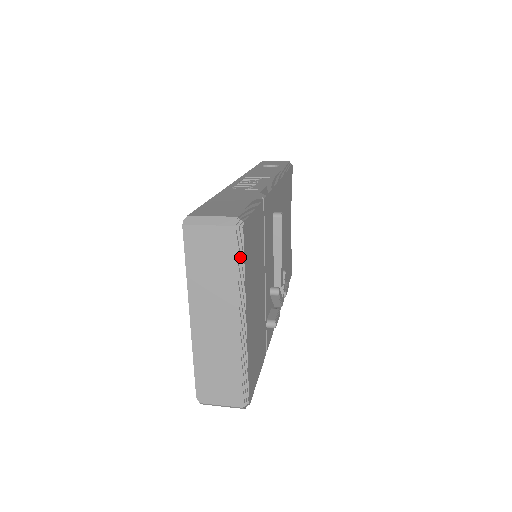
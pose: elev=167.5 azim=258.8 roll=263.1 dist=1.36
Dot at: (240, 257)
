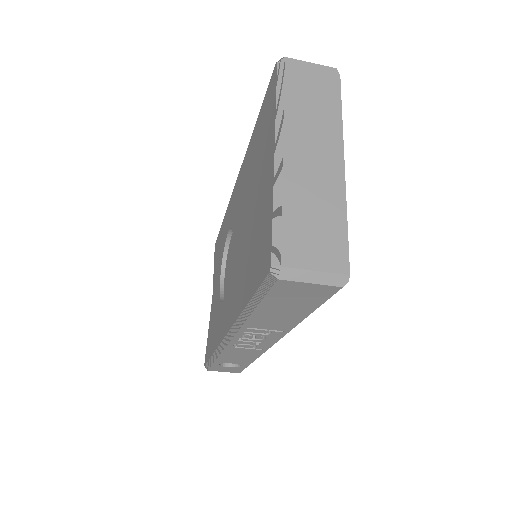
Dot at: (339, 97)
